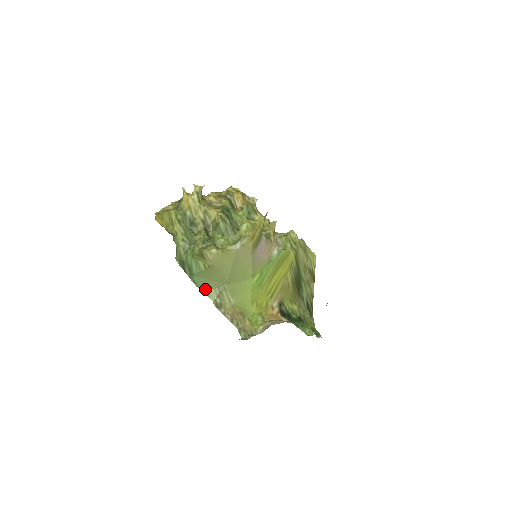
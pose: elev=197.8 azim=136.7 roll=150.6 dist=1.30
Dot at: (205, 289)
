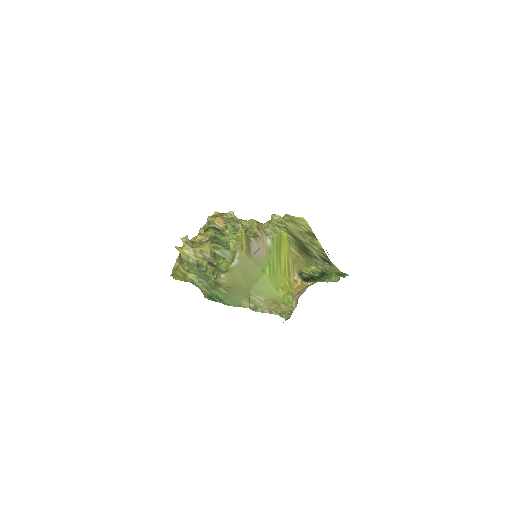
Dot at: (238, 304)
